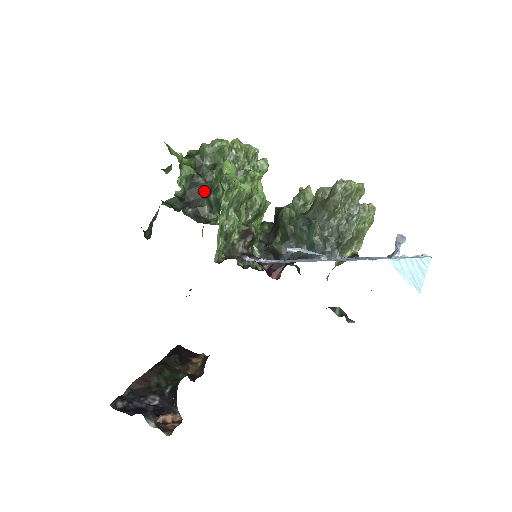
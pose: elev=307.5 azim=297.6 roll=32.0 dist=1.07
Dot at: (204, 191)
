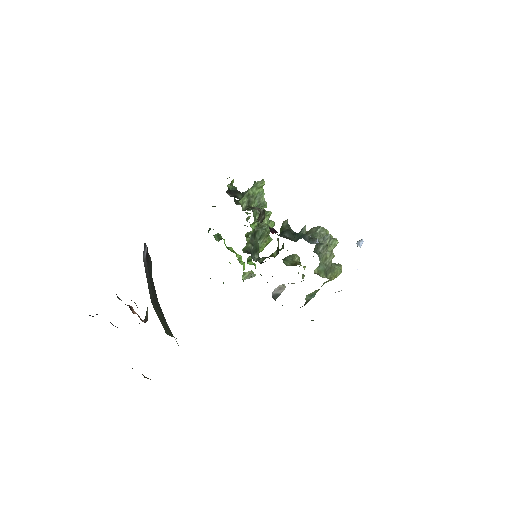
Dot at: occluded
